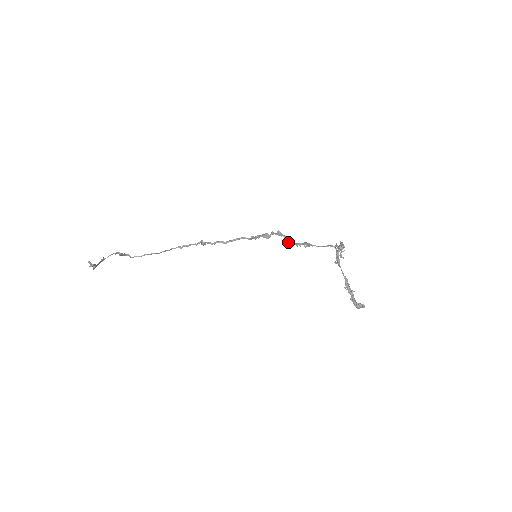
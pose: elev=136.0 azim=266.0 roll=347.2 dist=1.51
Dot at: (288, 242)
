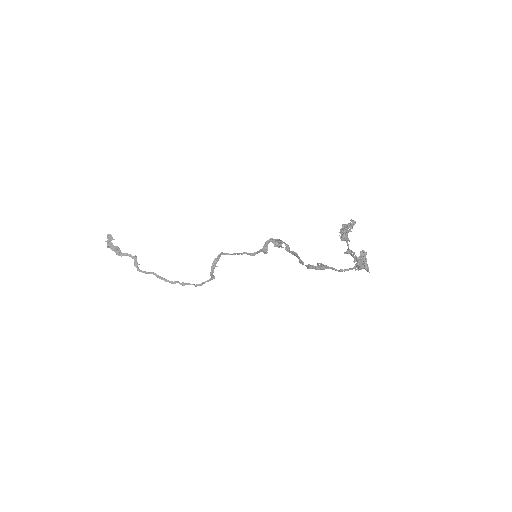
Dot at: (301, 260)
